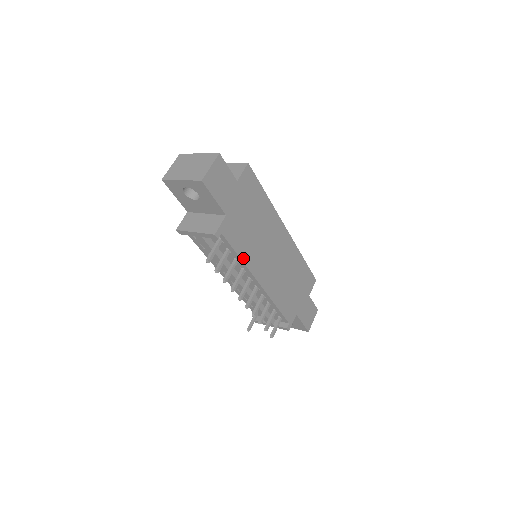
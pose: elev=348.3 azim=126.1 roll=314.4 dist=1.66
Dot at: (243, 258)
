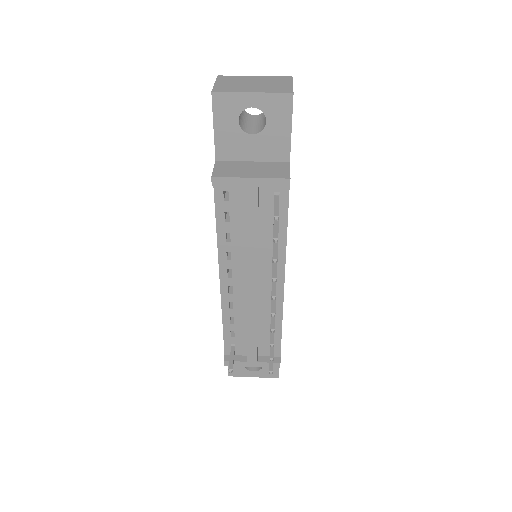
Dot at: (286, 235)
